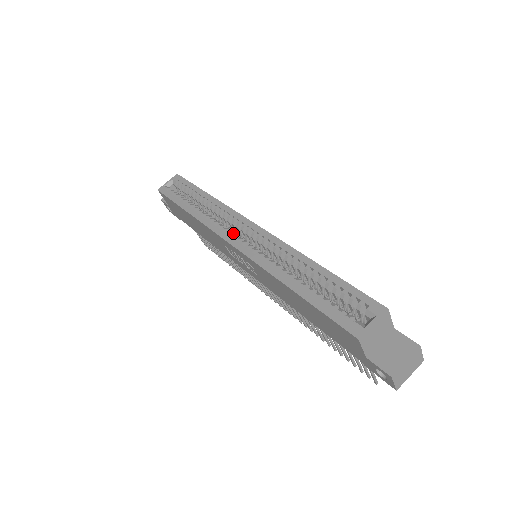
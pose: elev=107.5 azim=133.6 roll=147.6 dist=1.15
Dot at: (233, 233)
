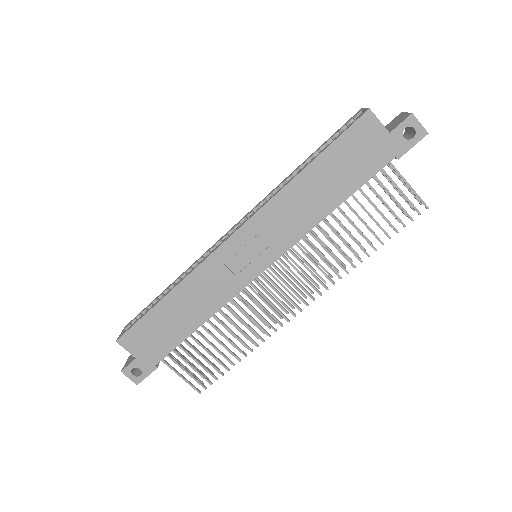
Dot at: occluded
